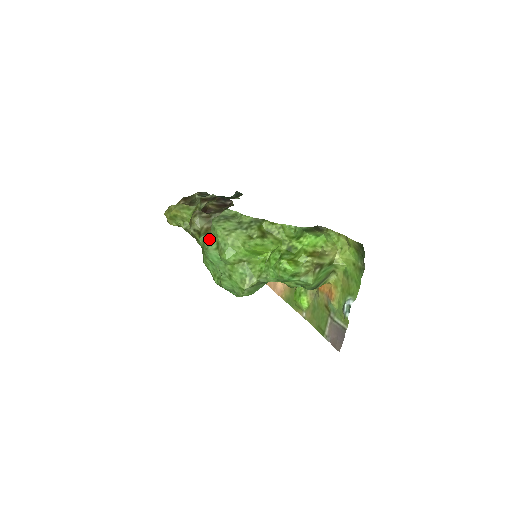
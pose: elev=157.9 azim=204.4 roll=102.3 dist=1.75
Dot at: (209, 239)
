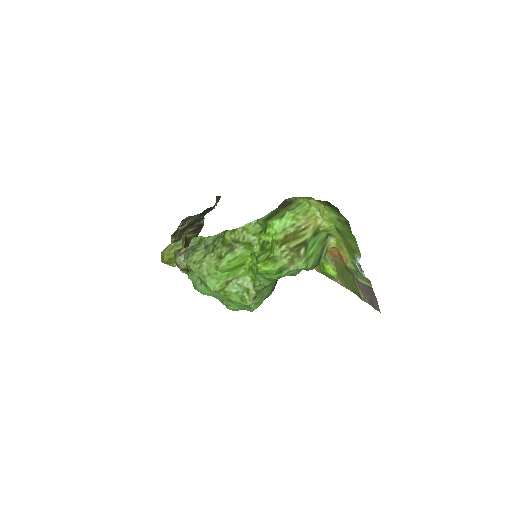
Dot at: (192, 276)
